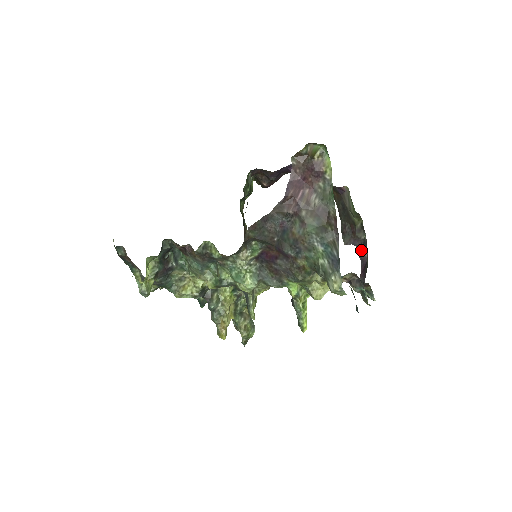
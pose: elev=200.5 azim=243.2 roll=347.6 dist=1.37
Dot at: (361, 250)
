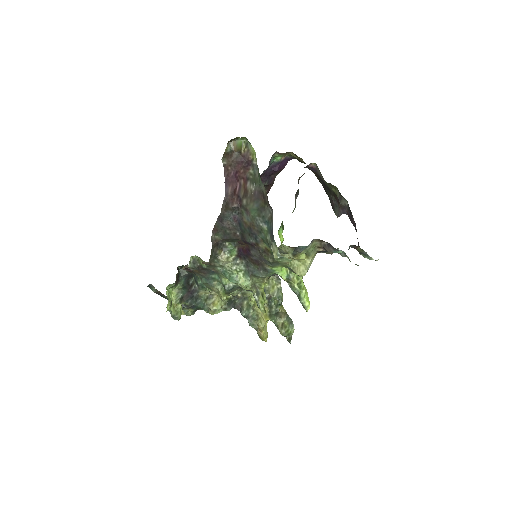
Dot at: (350, 216)
